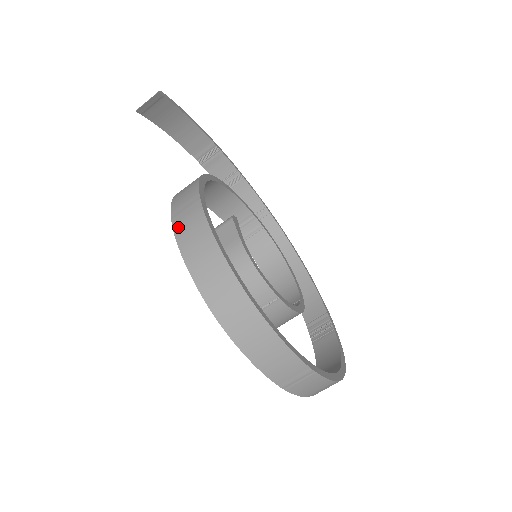
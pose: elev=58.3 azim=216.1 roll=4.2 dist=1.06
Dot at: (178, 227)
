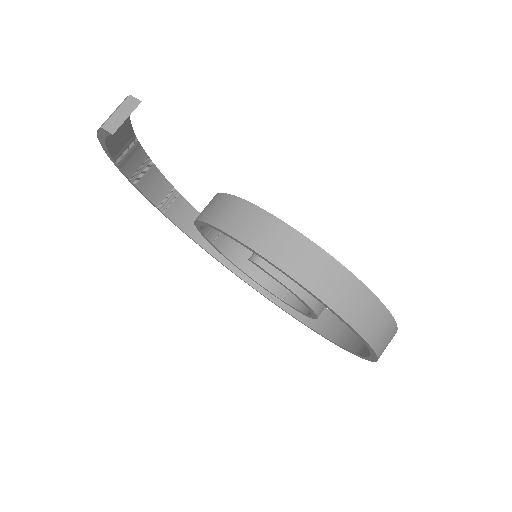
Dot at: (306, 279)
